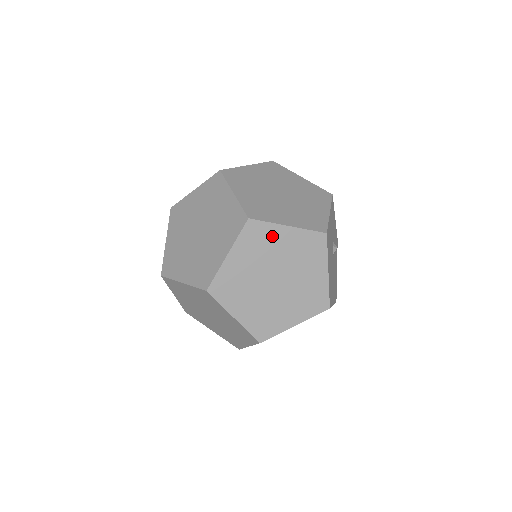
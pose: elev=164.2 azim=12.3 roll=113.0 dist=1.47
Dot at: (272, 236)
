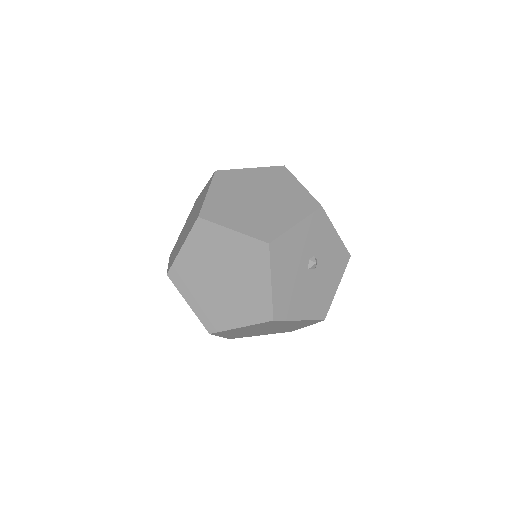
Dot at: (218, 237)
